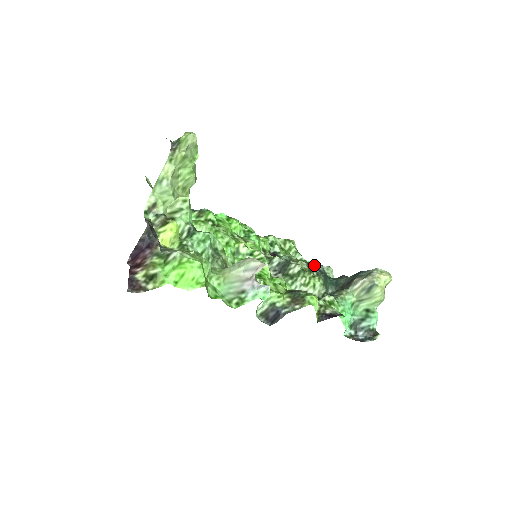
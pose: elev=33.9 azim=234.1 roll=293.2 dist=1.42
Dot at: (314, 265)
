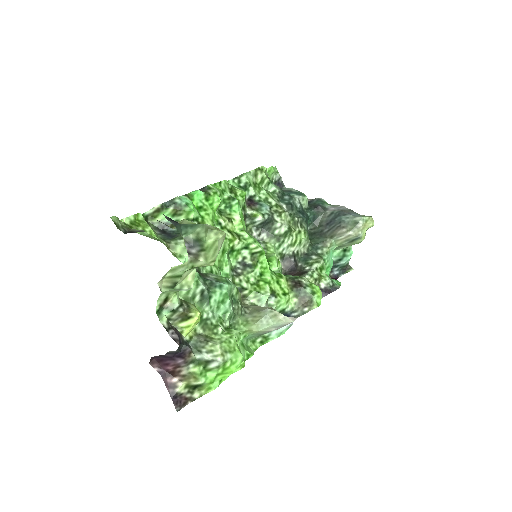
Dot at: (294, 206)
